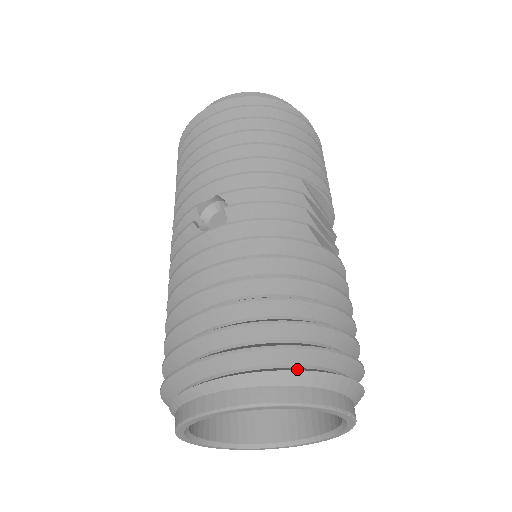
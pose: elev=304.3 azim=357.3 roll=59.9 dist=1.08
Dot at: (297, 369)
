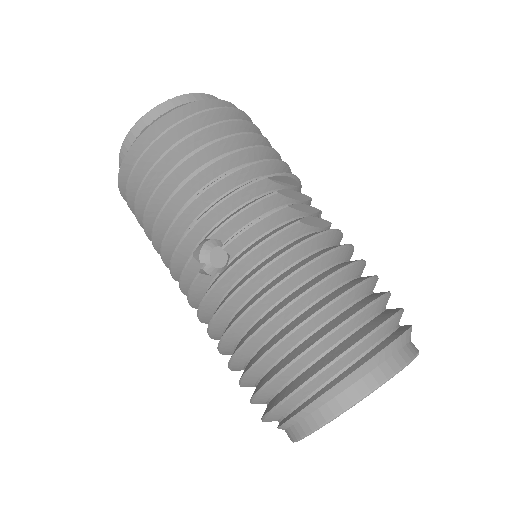
Dot at: (370, 356)
